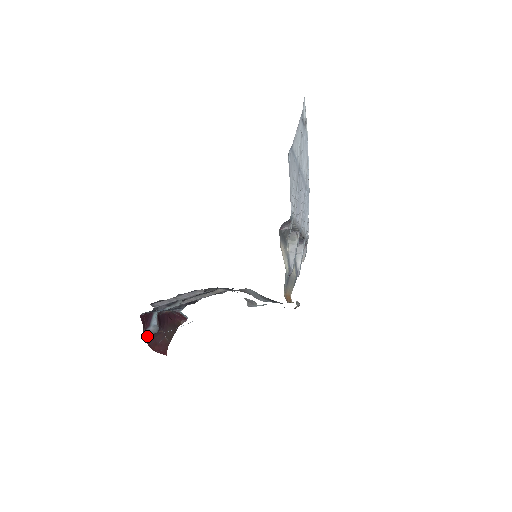
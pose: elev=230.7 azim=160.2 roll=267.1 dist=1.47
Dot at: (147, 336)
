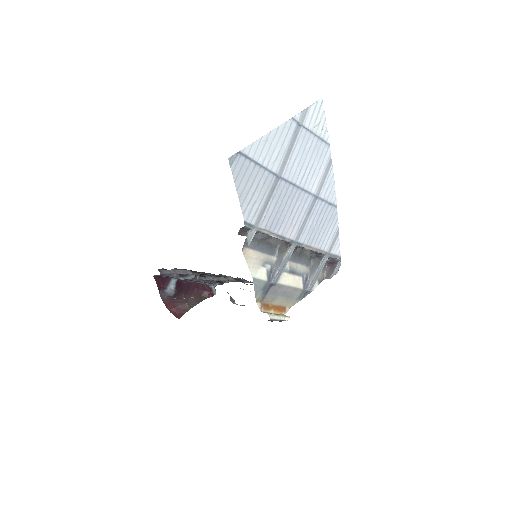
Dot at: (165, 296)
